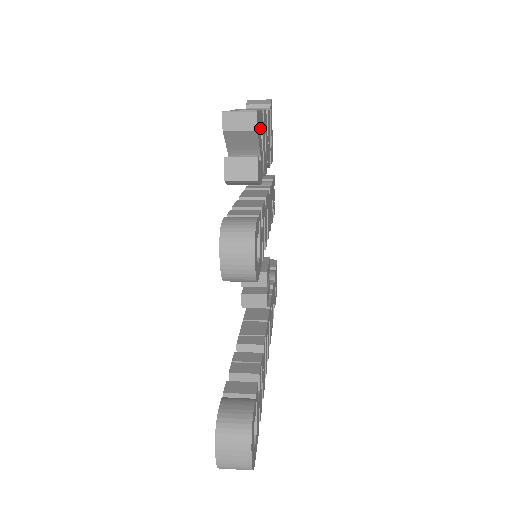
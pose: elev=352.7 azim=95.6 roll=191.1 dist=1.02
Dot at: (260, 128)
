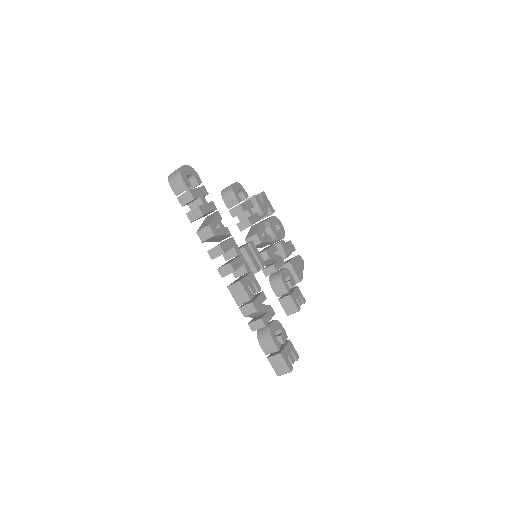
Dot at: (268, 203)
